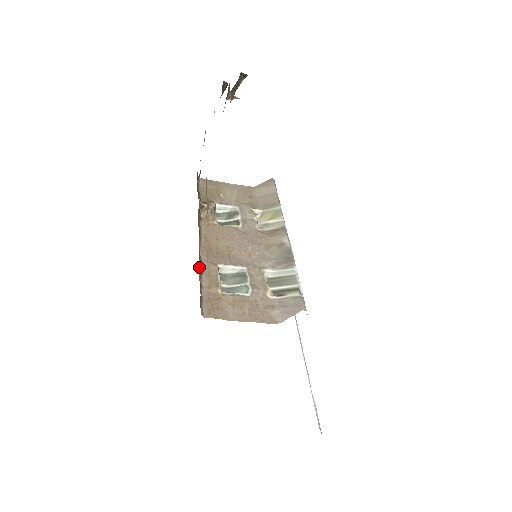
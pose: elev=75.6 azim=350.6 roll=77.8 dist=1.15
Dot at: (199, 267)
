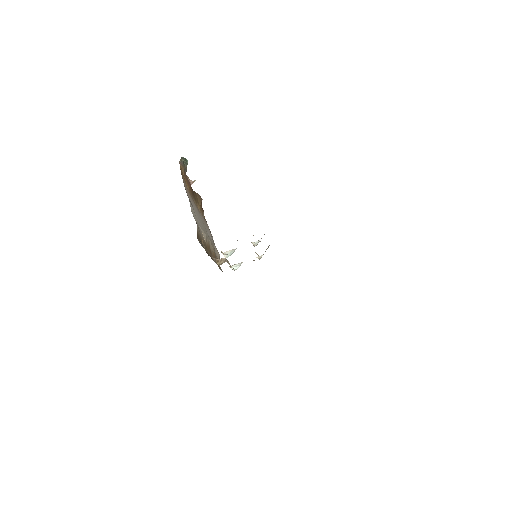
Dot at: occluded
